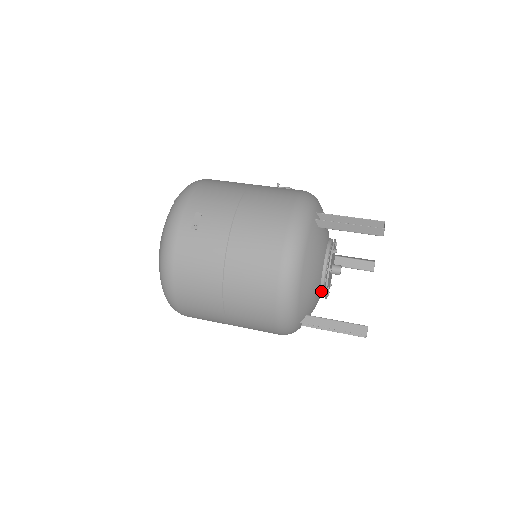
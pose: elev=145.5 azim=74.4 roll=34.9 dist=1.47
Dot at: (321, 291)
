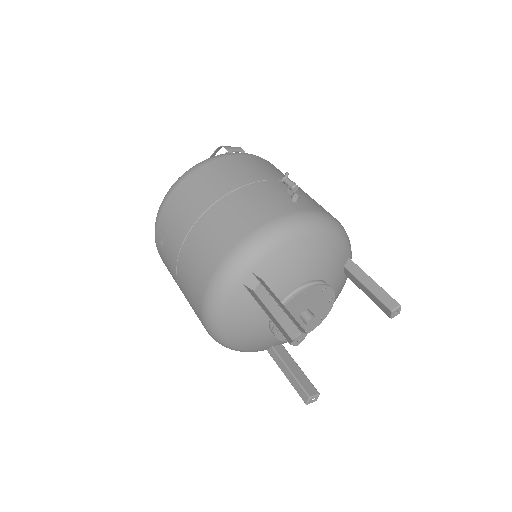
Dot at: occluded
